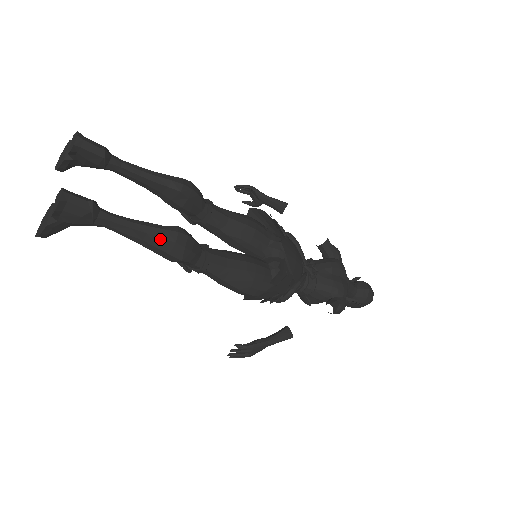
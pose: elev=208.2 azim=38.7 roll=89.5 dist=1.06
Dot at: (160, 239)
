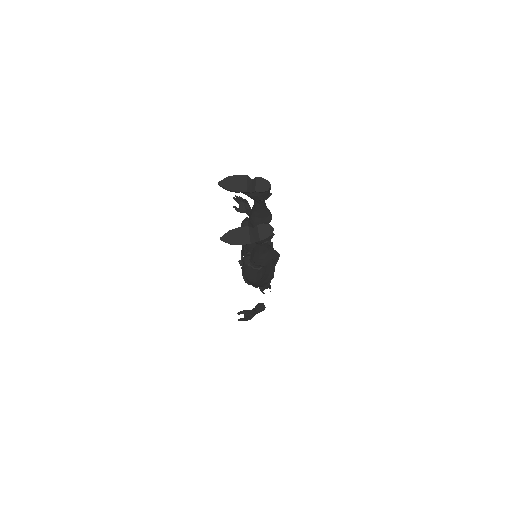
Dot at: (270, 255)
